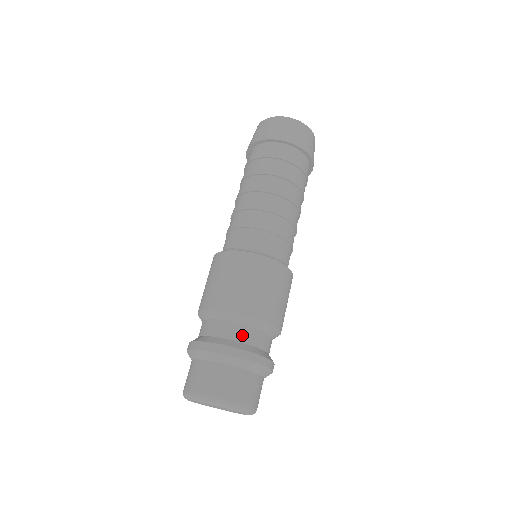
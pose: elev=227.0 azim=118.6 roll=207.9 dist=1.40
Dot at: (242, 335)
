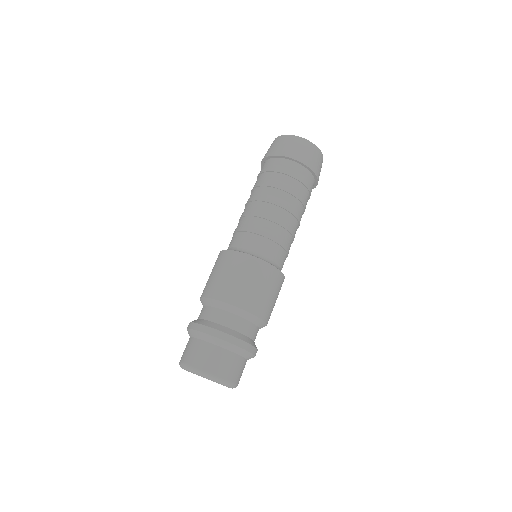
Dot at: (225, 320)
